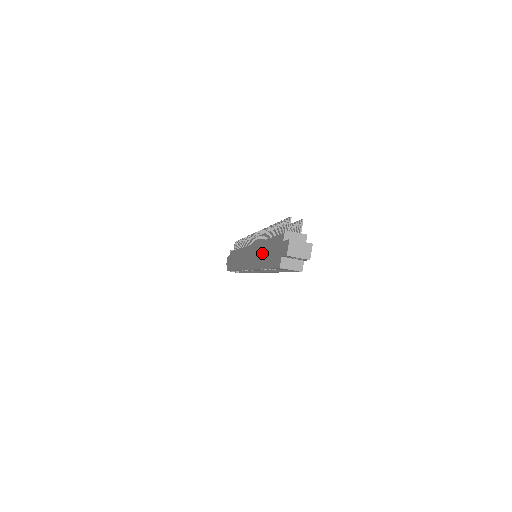
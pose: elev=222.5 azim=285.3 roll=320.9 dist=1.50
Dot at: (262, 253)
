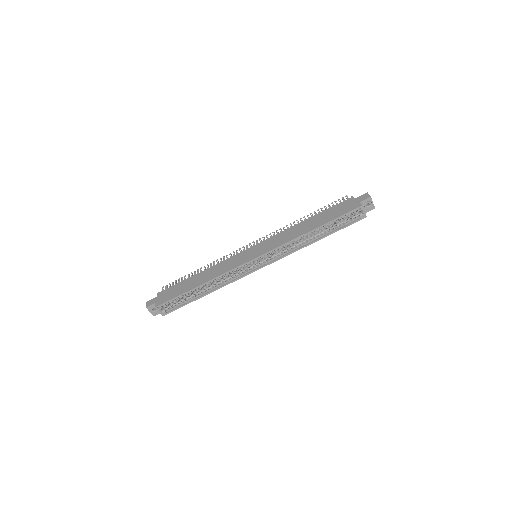
Dot at: (306, 225)
